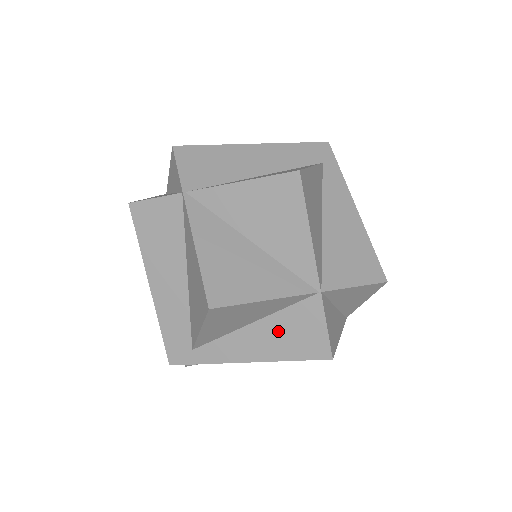
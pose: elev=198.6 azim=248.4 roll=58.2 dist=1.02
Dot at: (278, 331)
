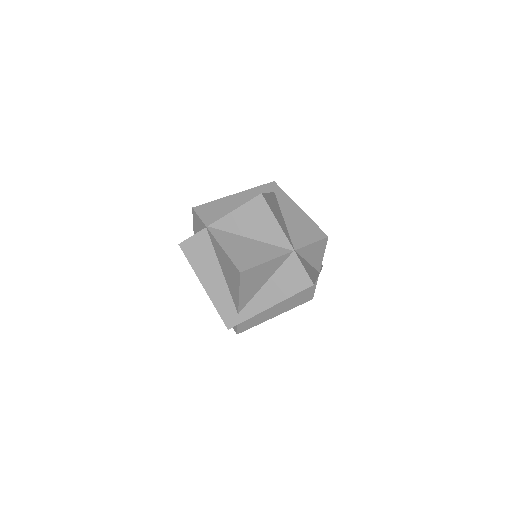
Dot at: (280, 282)
